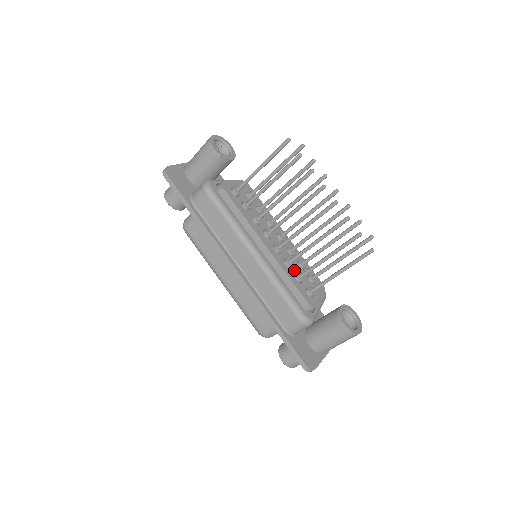
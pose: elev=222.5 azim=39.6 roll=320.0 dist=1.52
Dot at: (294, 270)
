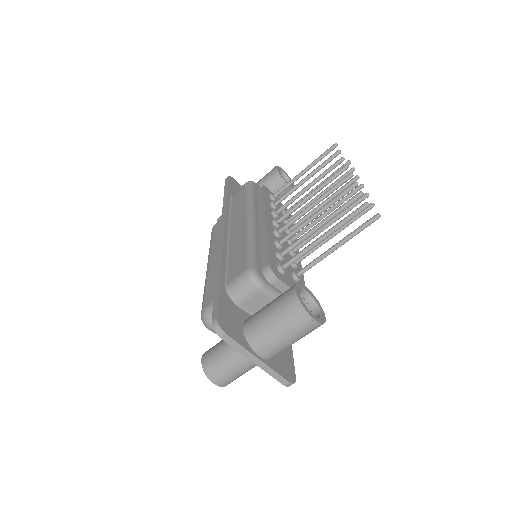
Dot at: occluded
